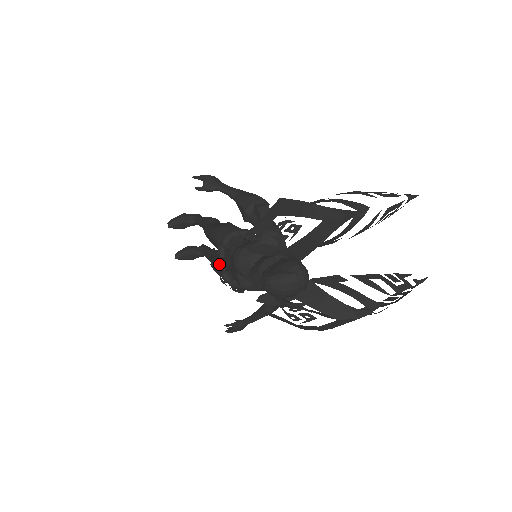
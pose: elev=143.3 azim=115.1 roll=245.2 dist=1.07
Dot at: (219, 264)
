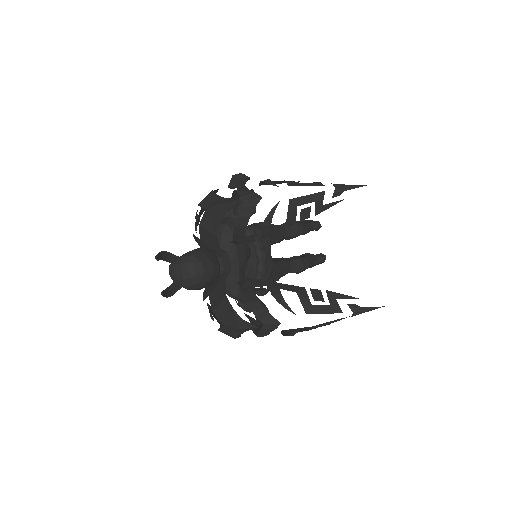
Dot at: occluded
